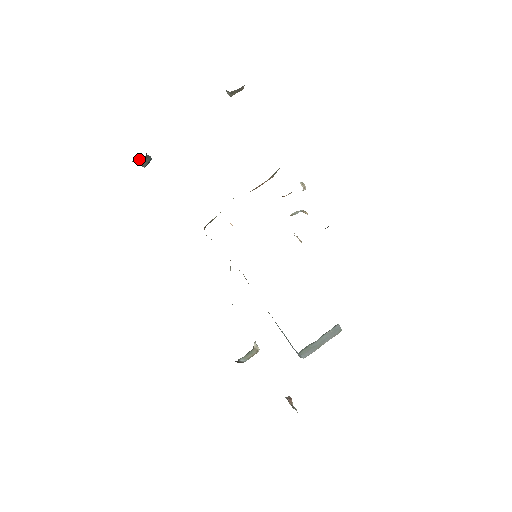
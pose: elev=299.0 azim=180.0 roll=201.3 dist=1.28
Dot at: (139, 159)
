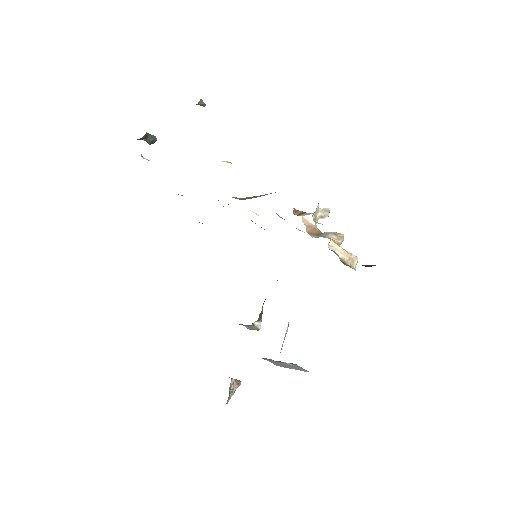
Dot at: (138, 139)
